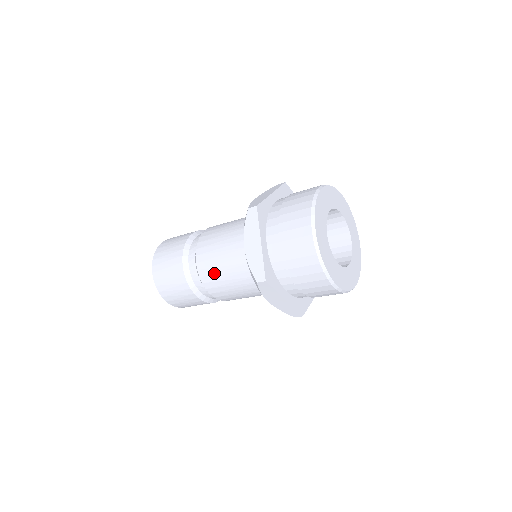
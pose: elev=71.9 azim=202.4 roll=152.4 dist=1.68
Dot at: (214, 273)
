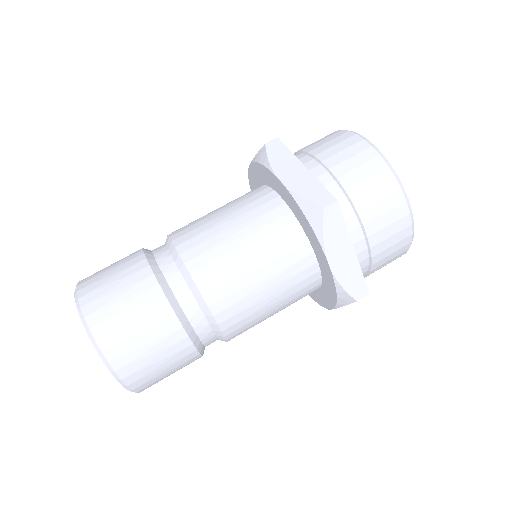
Dot at: (249, 315)
